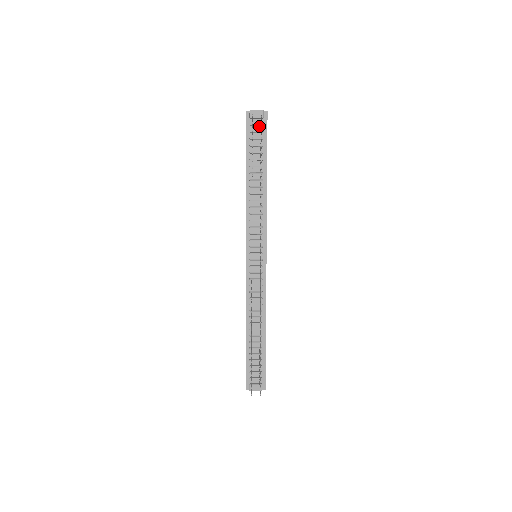
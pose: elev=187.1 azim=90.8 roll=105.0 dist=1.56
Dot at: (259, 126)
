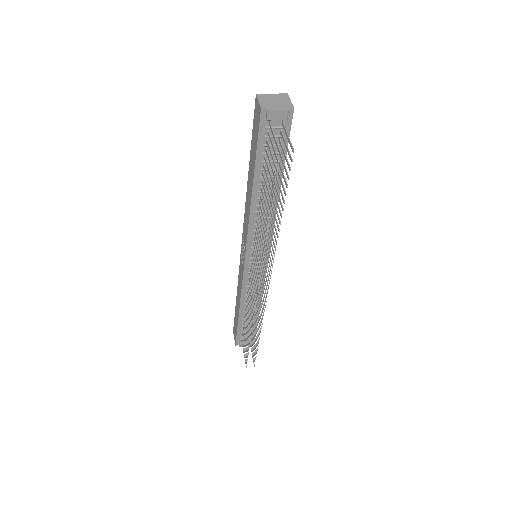
Dot at: (279, 128)
